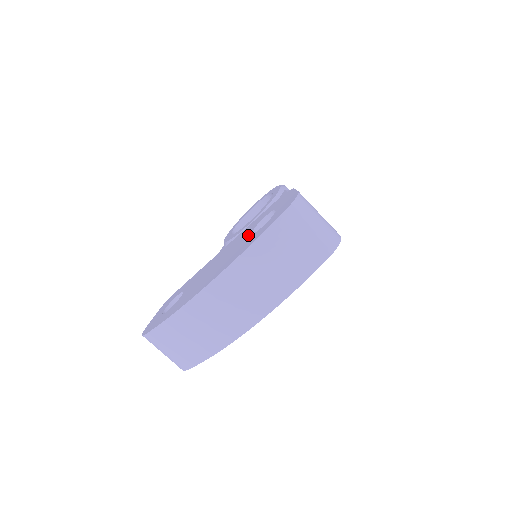
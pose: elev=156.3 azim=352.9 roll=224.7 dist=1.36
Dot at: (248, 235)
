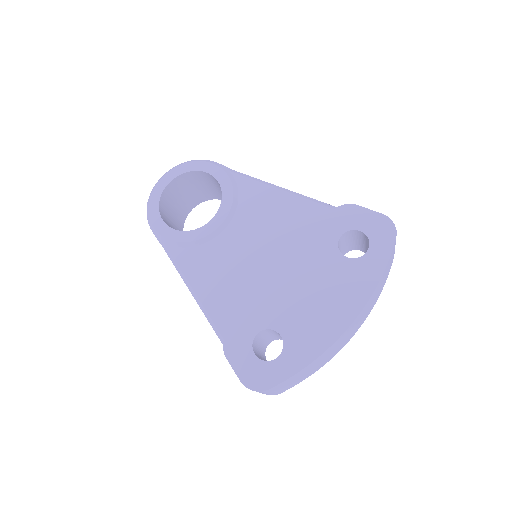
Dot at: (342, 259)
